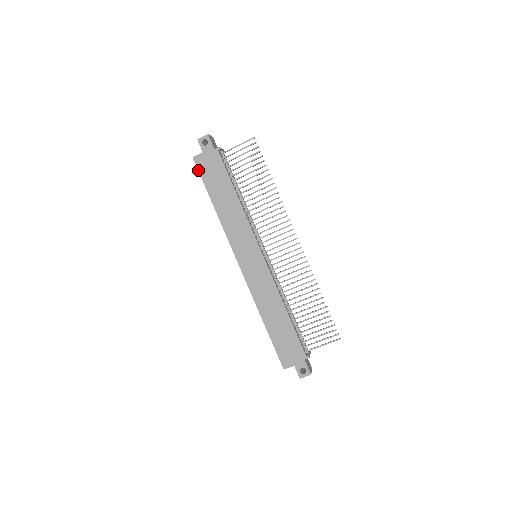
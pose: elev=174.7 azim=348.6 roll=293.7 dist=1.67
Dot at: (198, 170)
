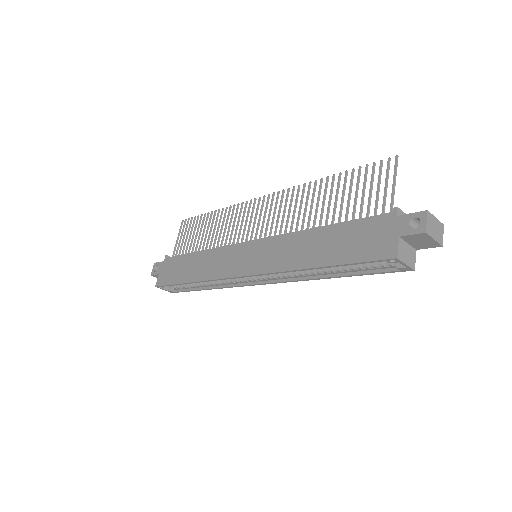
Dot at: (164, 286)
